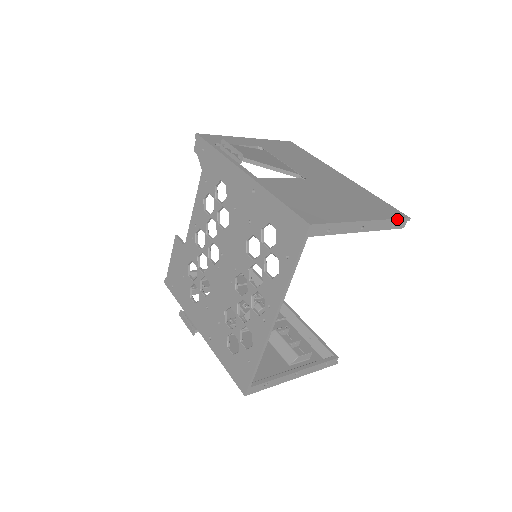
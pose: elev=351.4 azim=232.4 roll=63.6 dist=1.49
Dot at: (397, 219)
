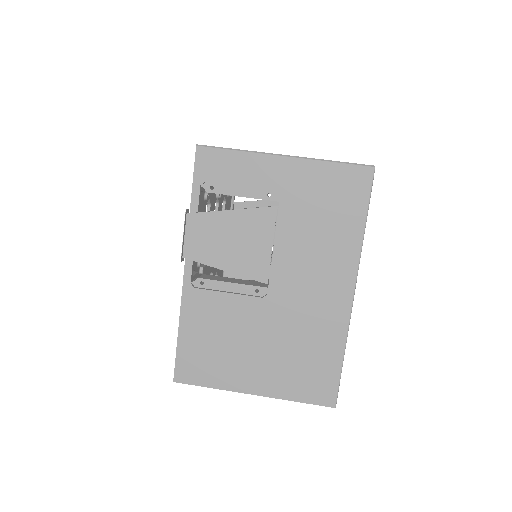
Dot at: (310, 403)
